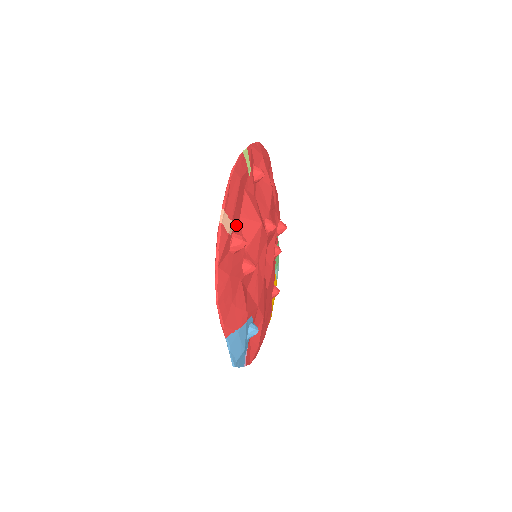
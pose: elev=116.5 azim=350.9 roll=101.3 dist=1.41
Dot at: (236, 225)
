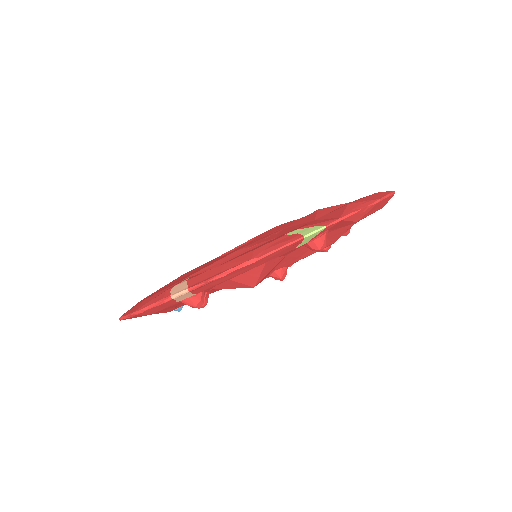
Dot at: occluded
